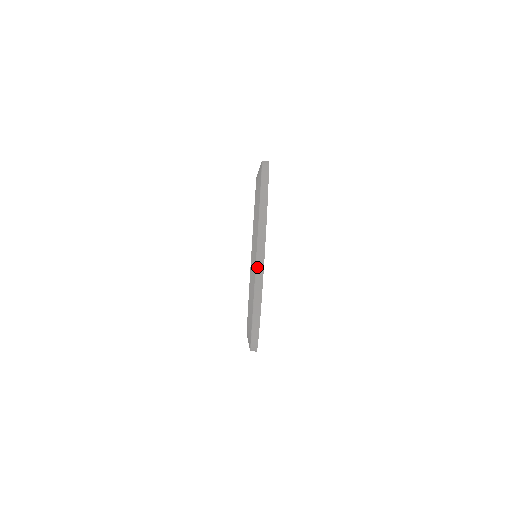
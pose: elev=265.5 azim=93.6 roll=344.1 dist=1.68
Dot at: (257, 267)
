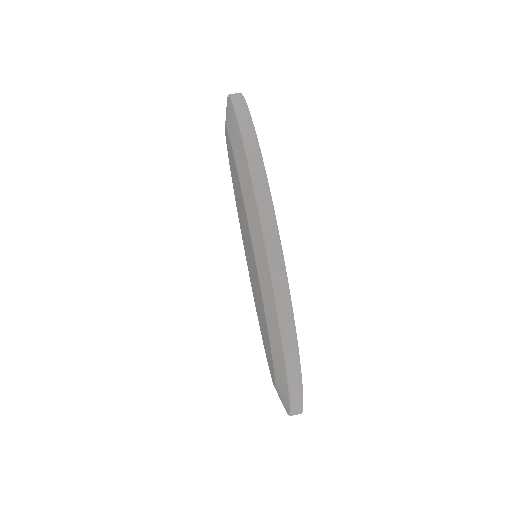
Dot at: (286, 352)
